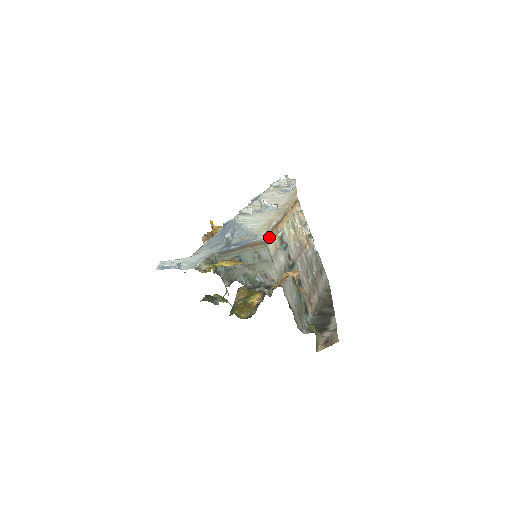
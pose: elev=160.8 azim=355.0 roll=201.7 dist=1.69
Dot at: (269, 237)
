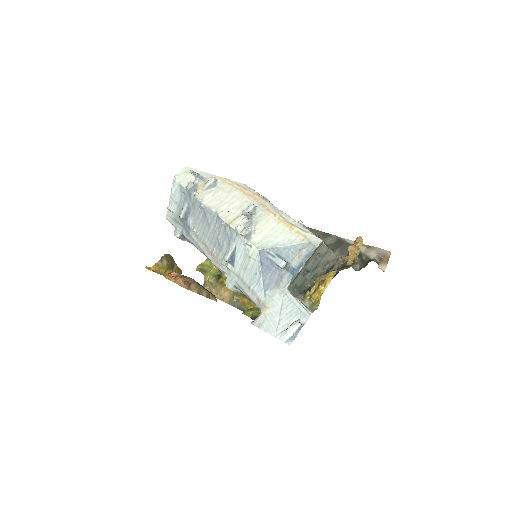
Dot at: occluded
